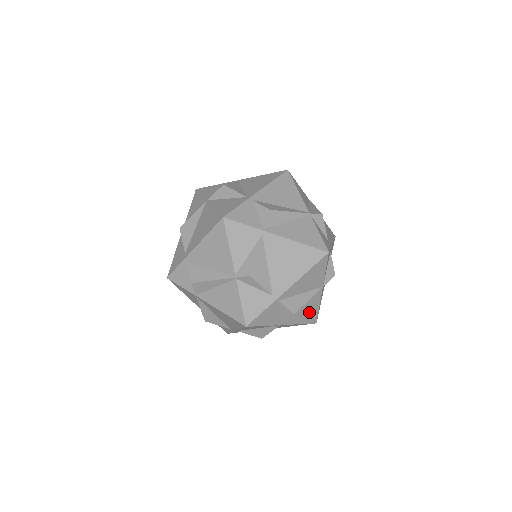
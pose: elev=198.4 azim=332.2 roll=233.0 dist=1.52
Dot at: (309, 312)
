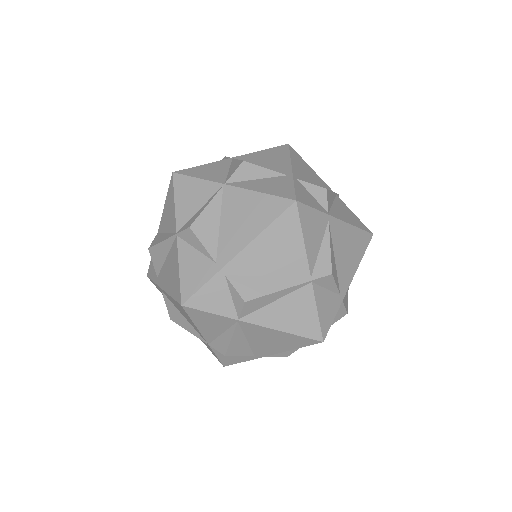
Dot at: occluded
